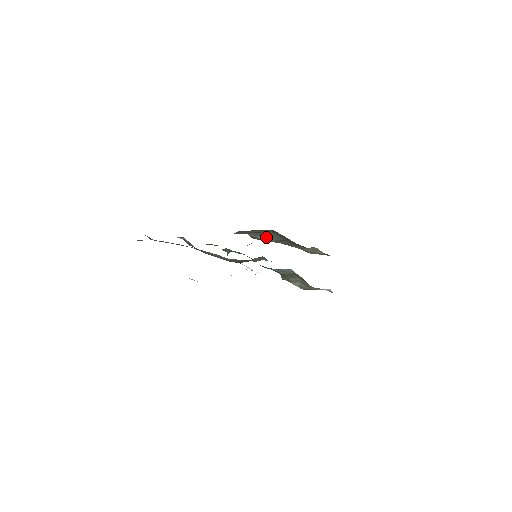
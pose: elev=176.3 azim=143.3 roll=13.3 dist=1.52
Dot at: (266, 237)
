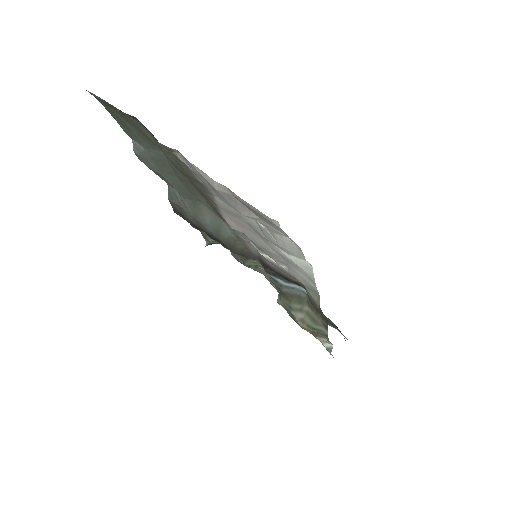
Dot at: occluded
